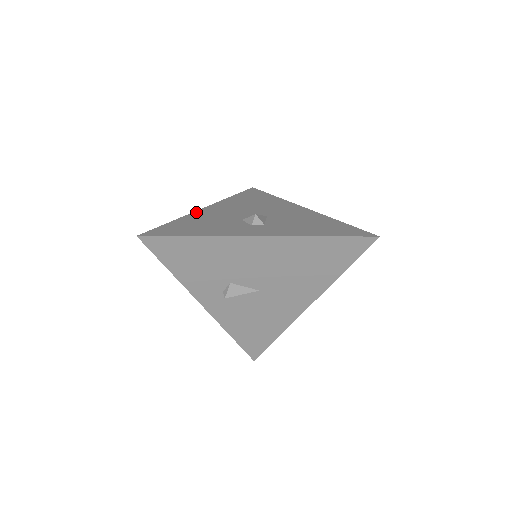
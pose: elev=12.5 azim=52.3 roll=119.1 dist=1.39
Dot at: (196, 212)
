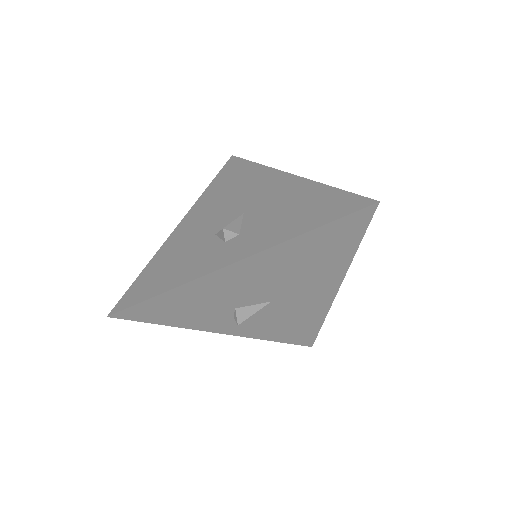
Dot at: (168, 239)
